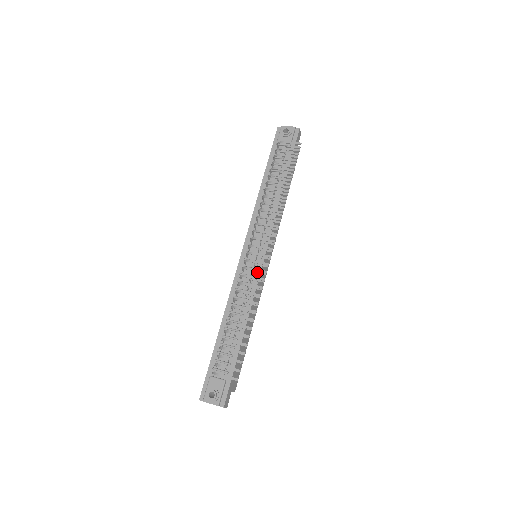
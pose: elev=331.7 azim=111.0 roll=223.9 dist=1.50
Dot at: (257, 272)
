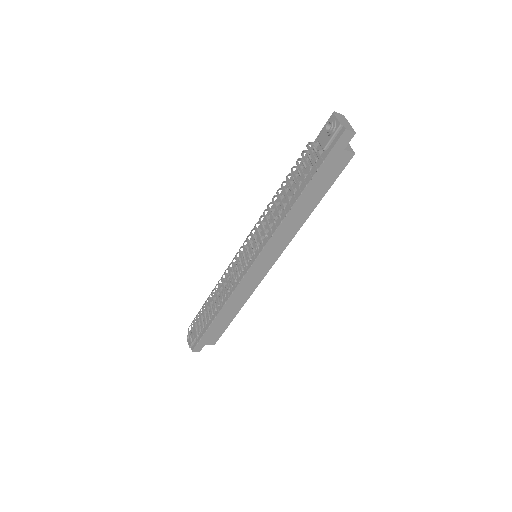
Dot at: (237, 275)
